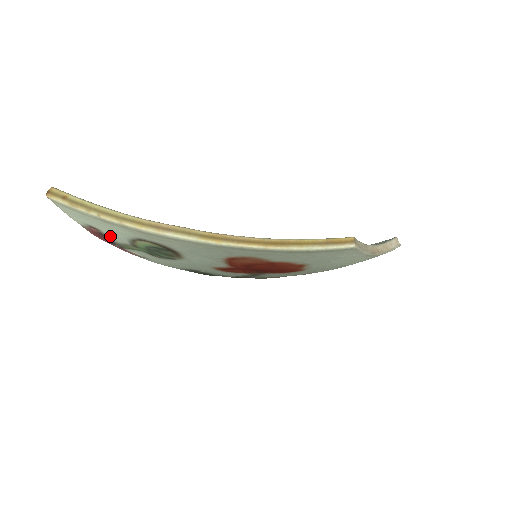
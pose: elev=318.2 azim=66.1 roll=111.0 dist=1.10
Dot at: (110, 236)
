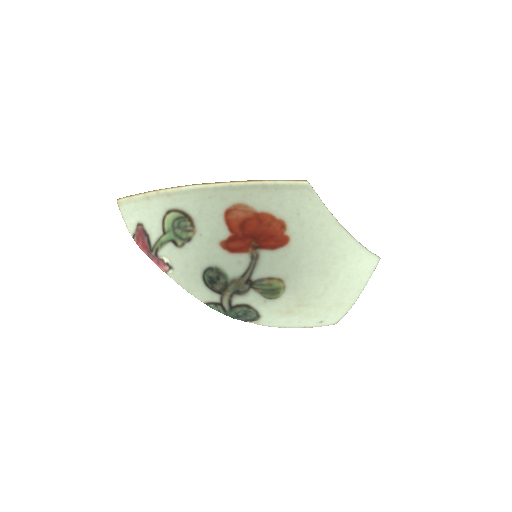
Dot at: (149, 230)
